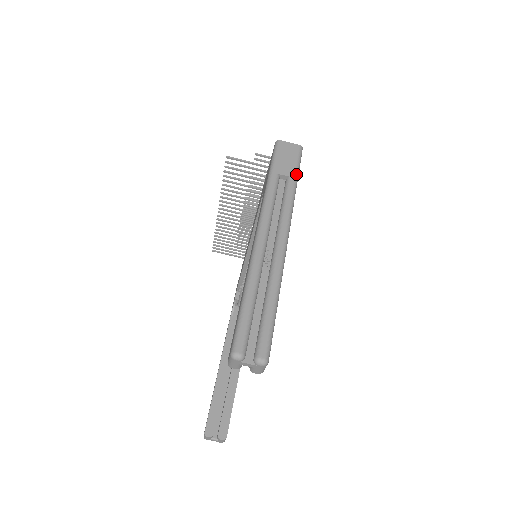
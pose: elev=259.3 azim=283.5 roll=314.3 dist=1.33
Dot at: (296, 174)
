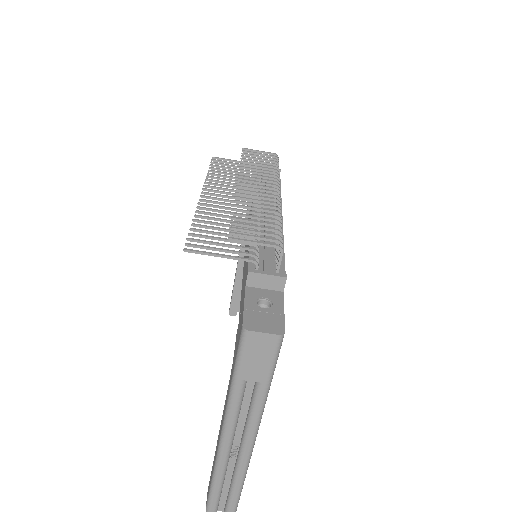
Dot at: (269, 378)
